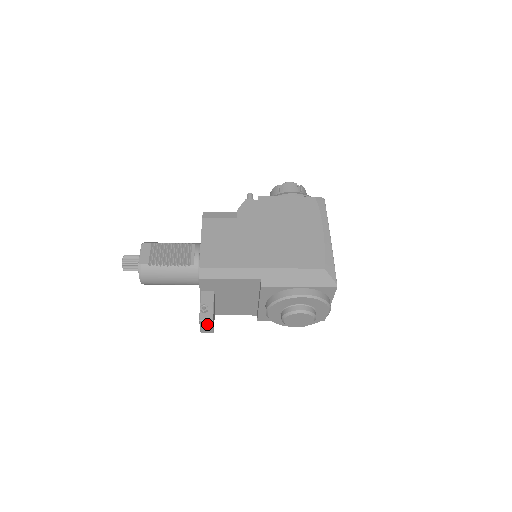
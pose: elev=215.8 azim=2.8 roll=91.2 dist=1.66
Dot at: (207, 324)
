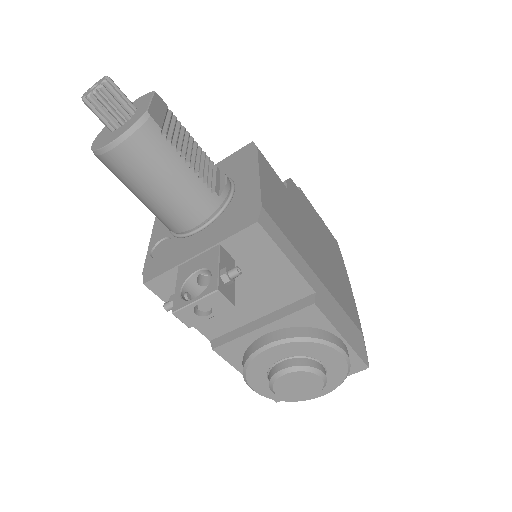
Dot at: (213, 306)
